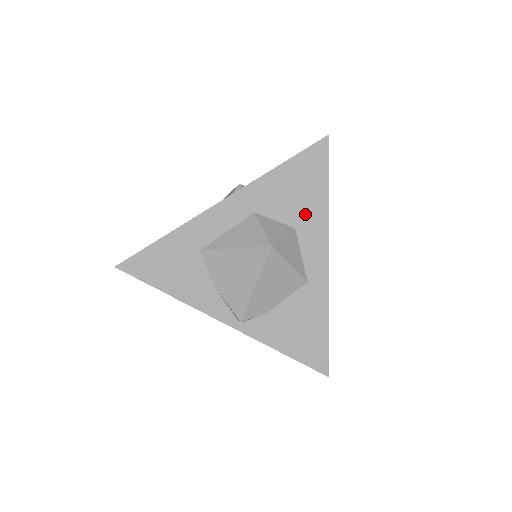
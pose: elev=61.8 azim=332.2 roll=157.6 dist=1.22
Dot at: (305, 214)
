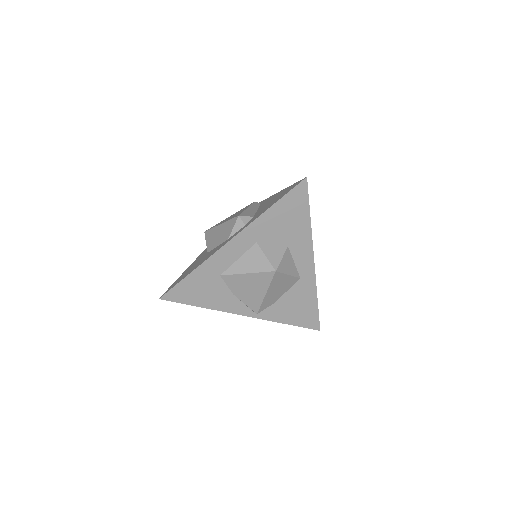
Dot at: (294, 235)
